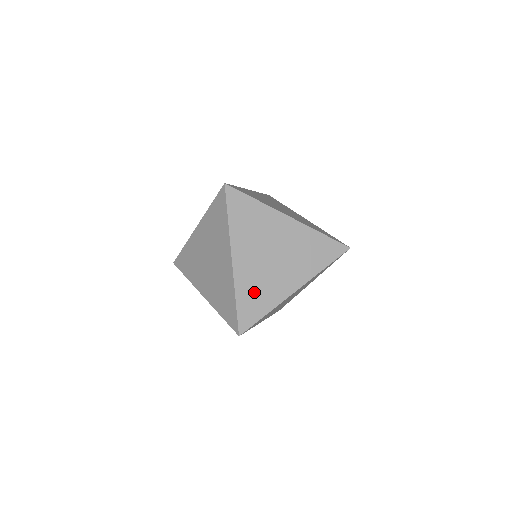
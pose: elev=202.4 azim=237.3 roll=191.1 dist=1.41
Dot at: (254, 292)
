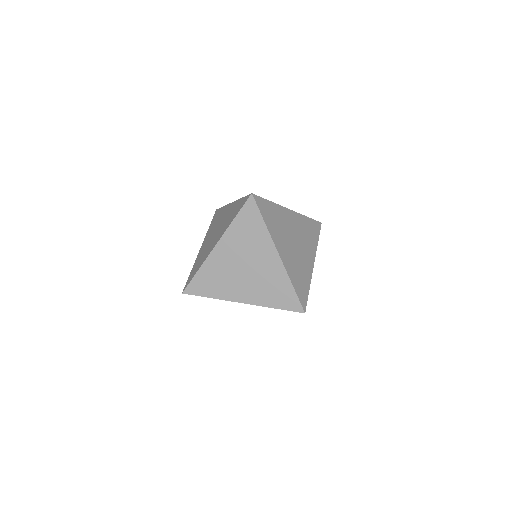
Dot at: (213, 277)
